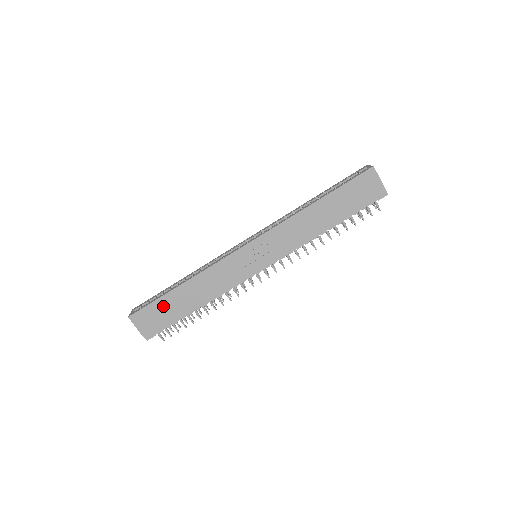
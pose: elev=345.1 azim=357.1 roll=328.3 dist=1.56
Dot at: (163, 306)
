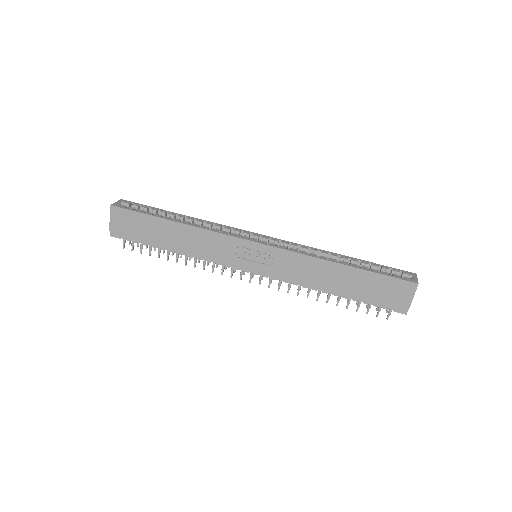
Dot at: (146, 223)
